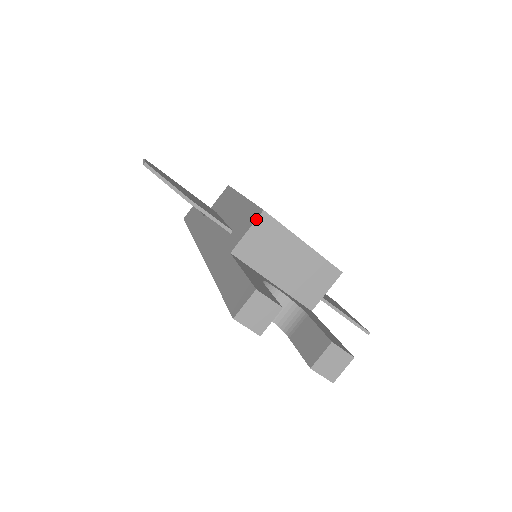
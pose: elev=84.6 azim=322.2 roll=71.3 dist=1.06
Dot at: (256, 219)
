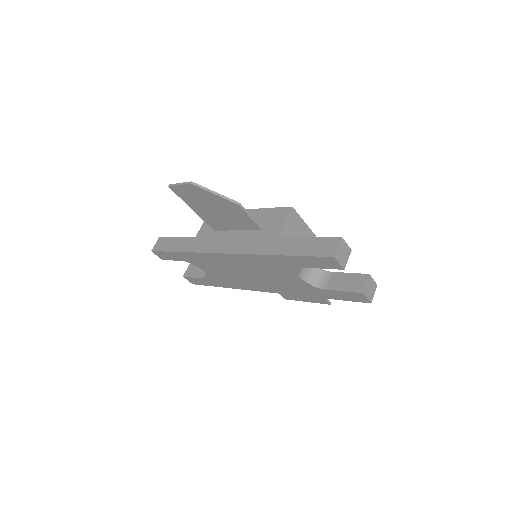
Dot at: (289, 213)
